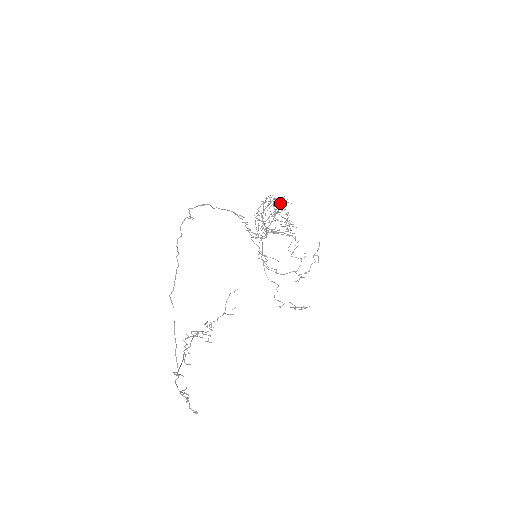
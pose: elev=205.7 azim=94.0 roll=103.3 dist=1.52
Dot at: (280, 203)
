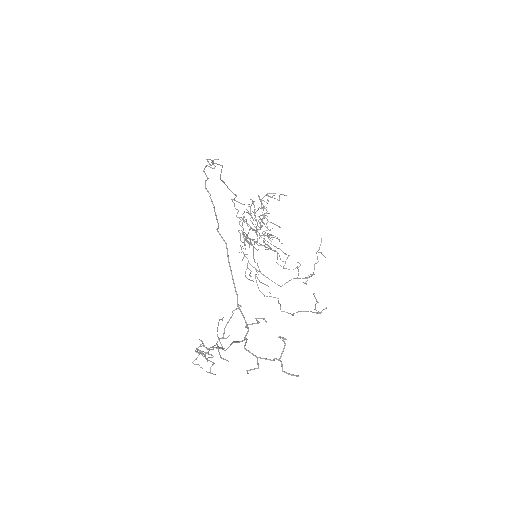
Dot at: (260, 215)
